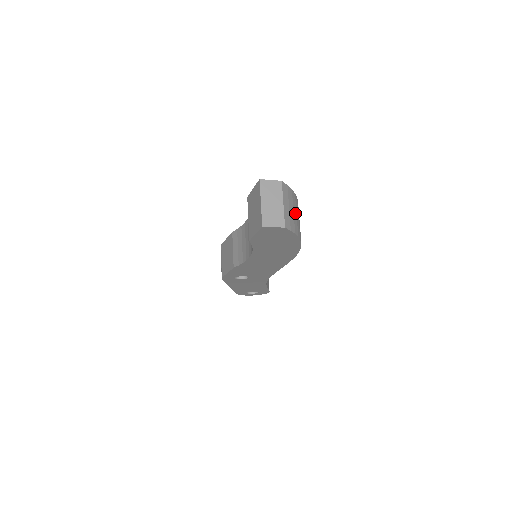
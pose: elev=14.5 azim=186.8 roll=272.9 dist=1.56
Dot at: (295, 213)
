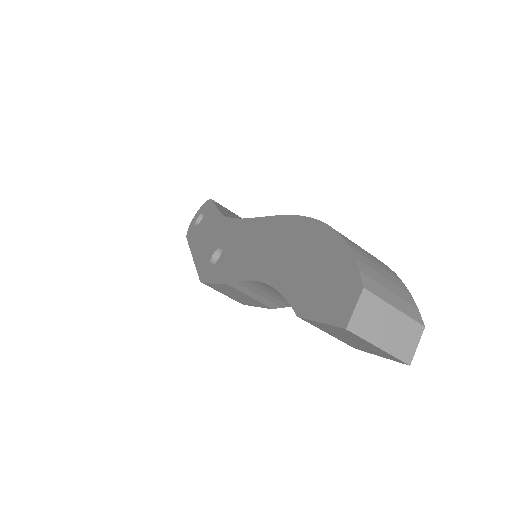
Dot at: (379, 270)
